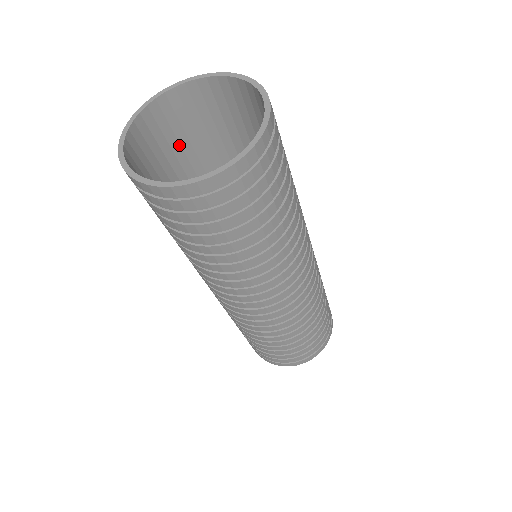
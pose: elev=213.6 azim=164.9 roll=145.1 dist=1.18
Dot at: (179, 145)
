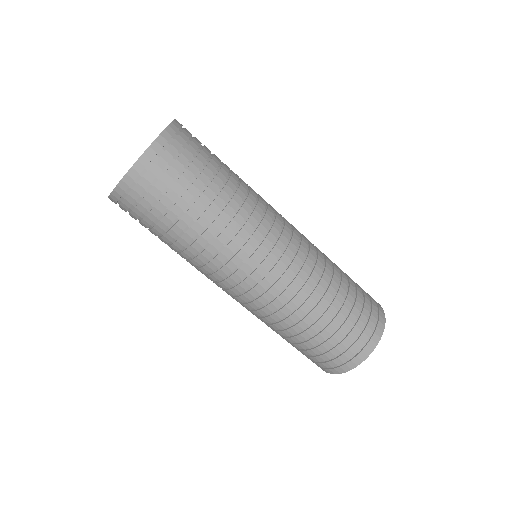
Dot at: occluded
